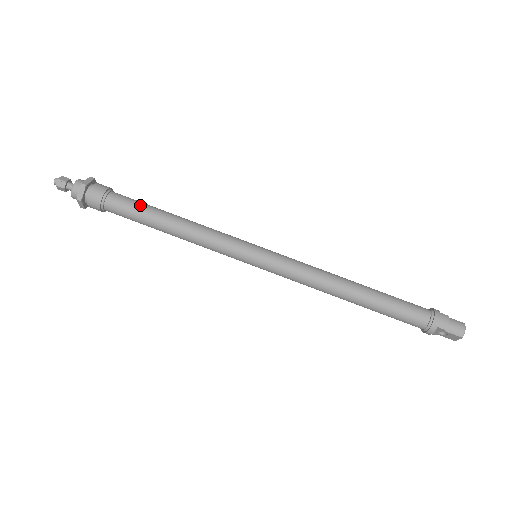
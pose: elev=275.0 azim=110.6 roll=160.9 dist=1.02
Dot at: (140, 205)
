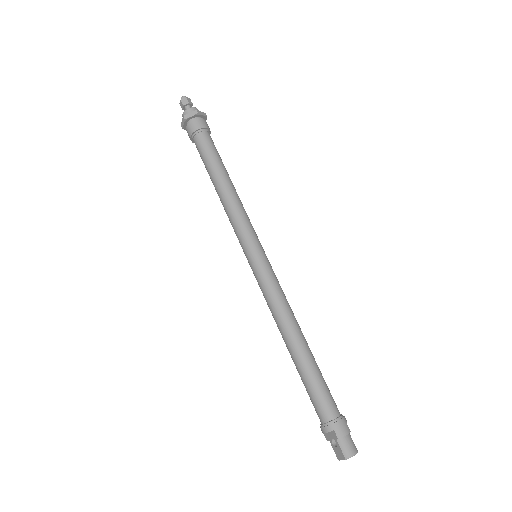
Dot at: (217, 155)
